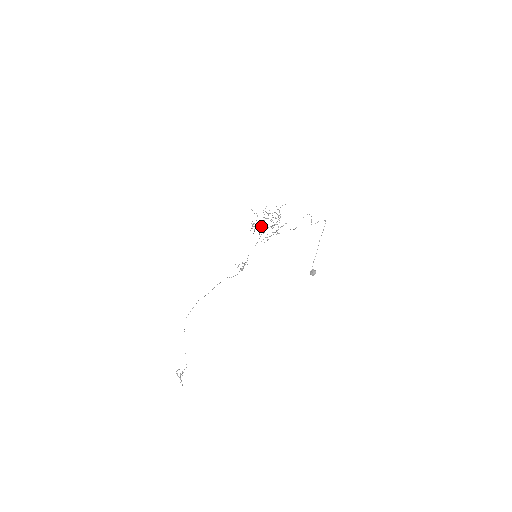
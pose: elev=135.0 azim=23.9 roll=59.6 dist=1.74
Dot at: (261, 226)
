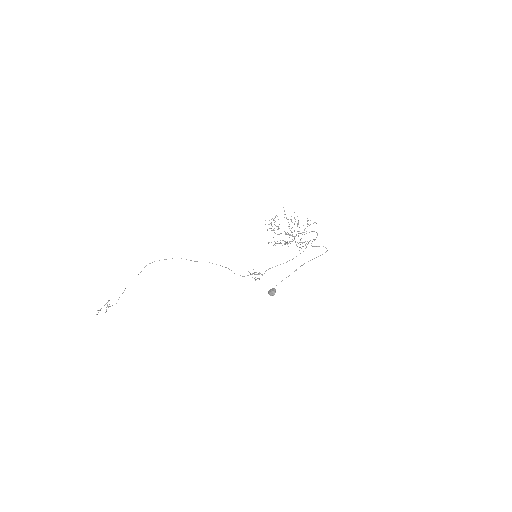
Dot at: (279, 228)
